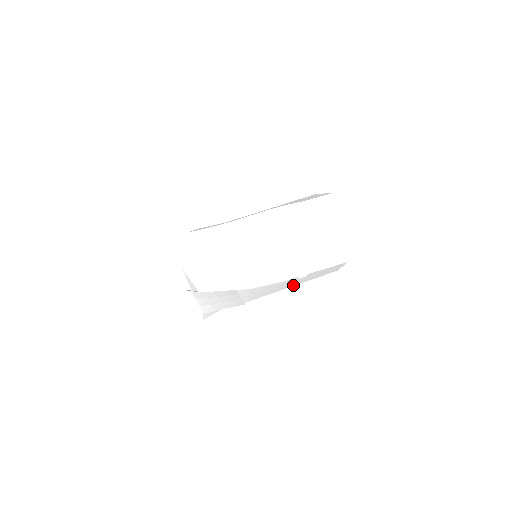
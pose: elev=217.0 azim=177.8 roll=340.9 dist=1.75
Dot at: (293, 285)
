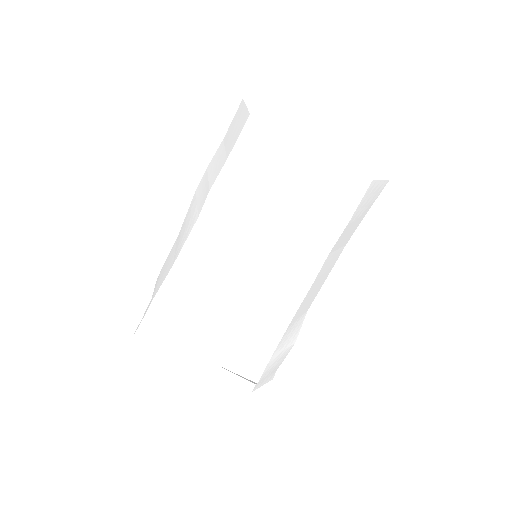
Dot at: (323, 259)
